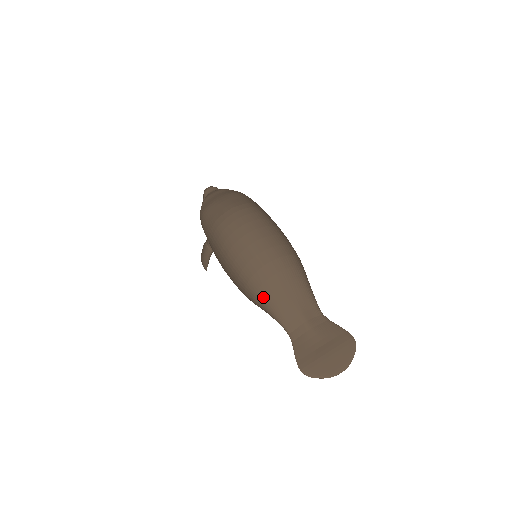
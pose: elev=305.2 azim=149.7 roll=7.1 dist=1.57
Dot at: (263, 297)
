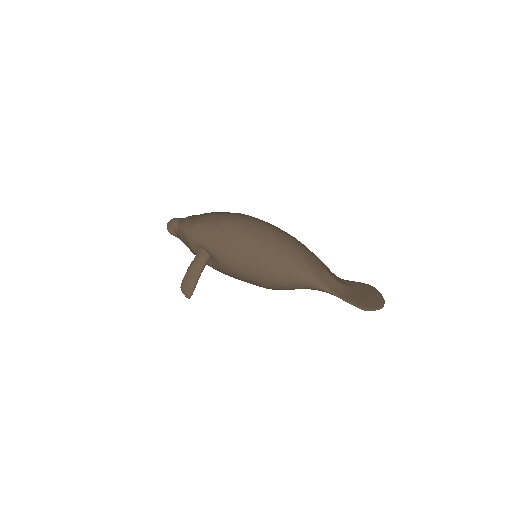
Dot at: (300, 267)
